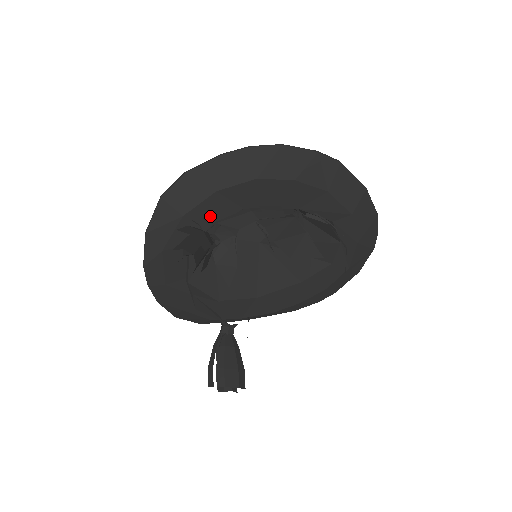
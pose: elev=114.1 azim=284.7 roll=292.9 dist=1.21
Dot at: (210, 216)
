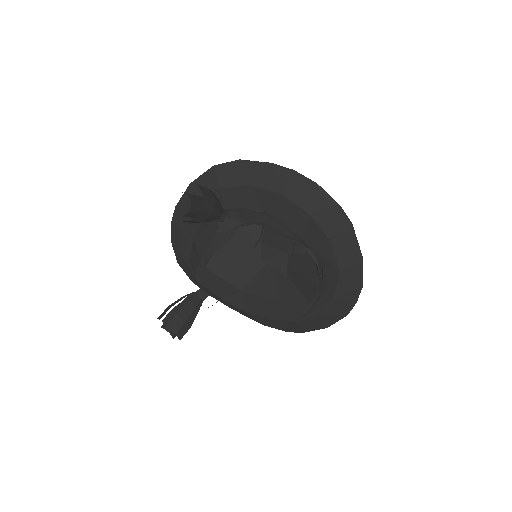
Dot at: (237, 201)
